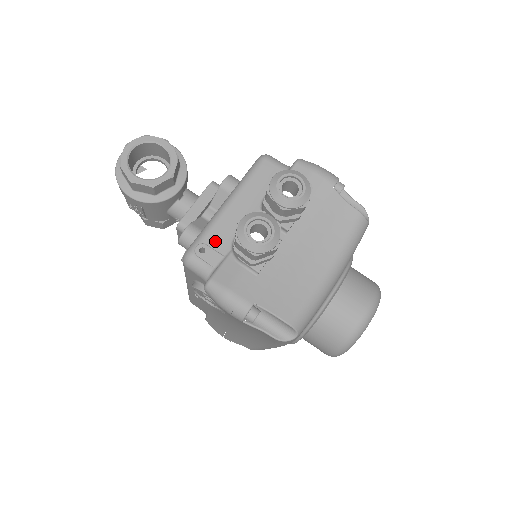
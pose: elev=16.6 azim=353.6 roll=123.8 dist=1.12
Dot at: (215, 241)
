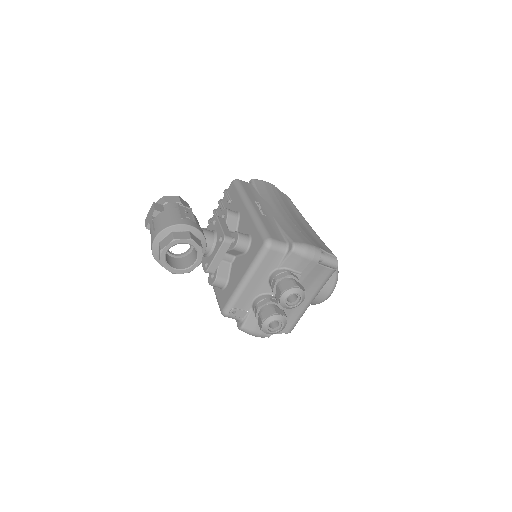
Dot at: (241, 305)
